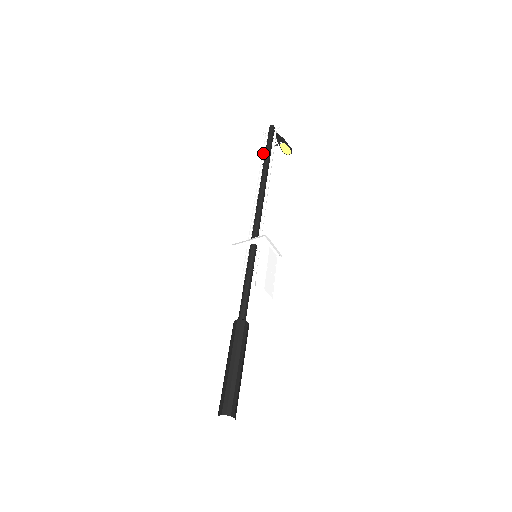
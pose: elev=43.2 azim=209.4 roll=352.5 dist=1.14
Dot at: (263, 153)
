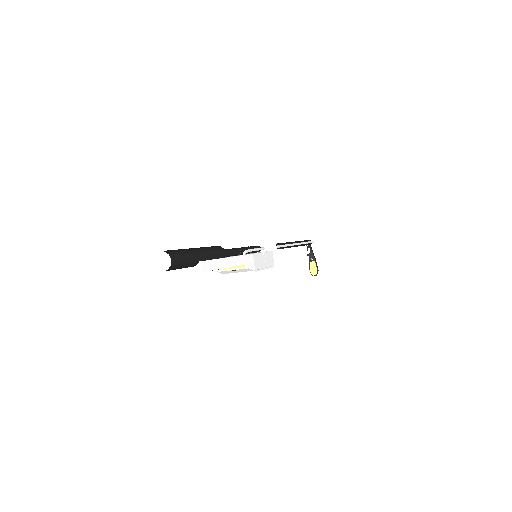
Dot at: occluded
